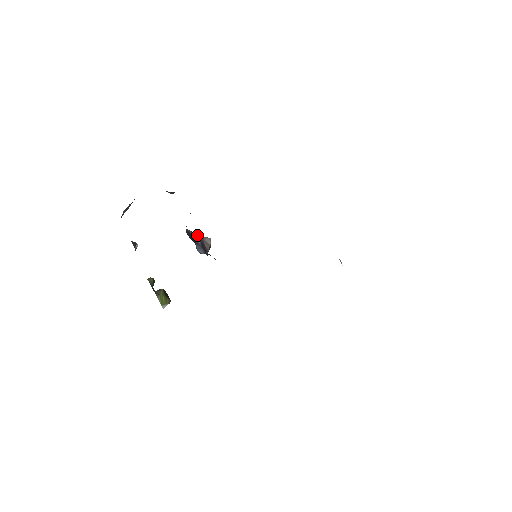
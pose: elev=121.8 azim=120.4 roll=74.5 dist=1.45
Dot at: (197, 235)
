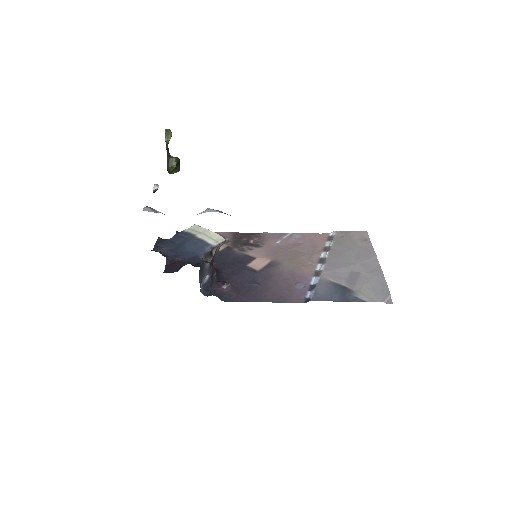
Dot at: (211, 257)
